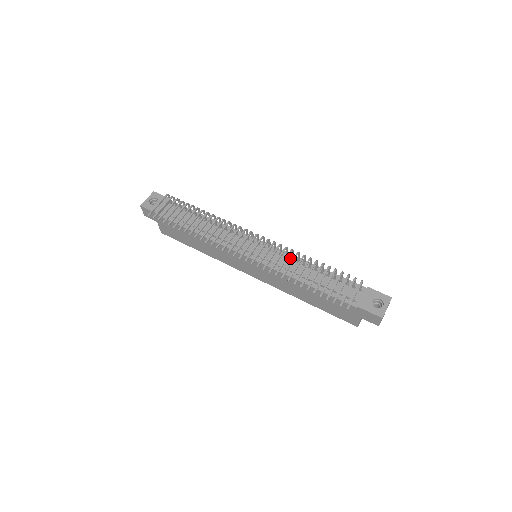
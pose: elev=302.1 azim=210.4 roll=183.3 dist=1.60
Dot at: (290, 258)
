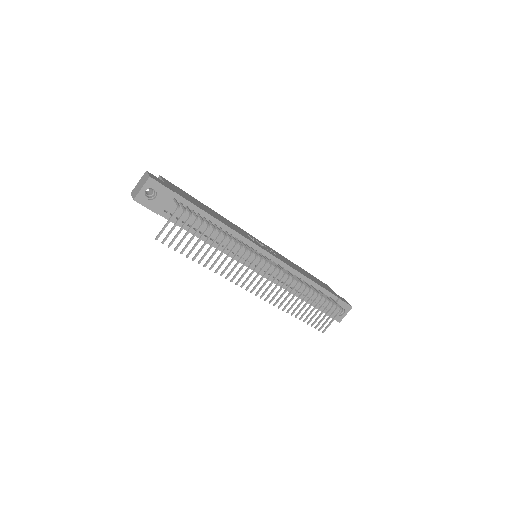
Dot at: (289, 271)
